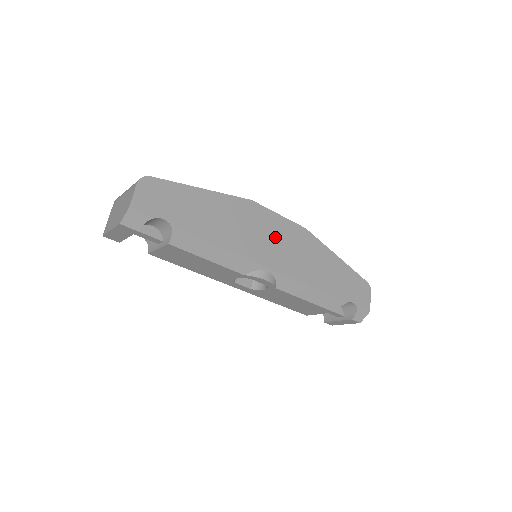
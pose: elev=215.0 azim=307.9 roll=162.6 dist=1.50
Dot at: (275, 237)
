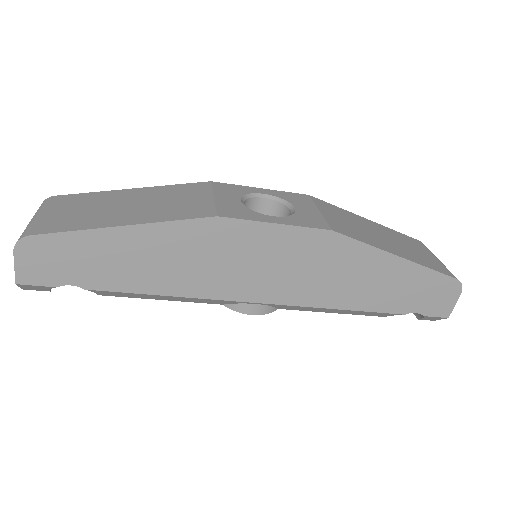
Dot at: (266, 259)
